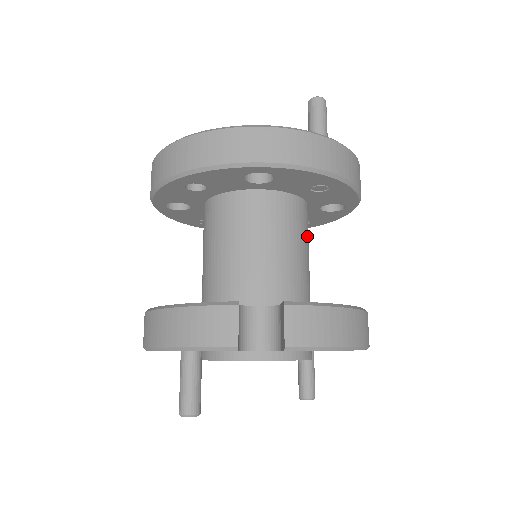
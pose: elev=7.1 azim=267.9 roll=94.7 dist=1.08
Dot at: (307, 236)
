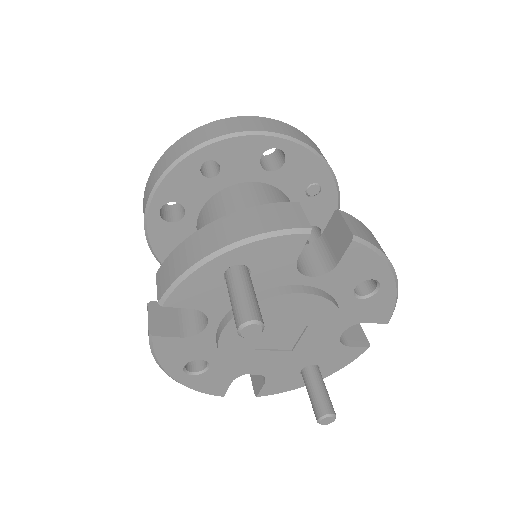
Dot at: occluded
